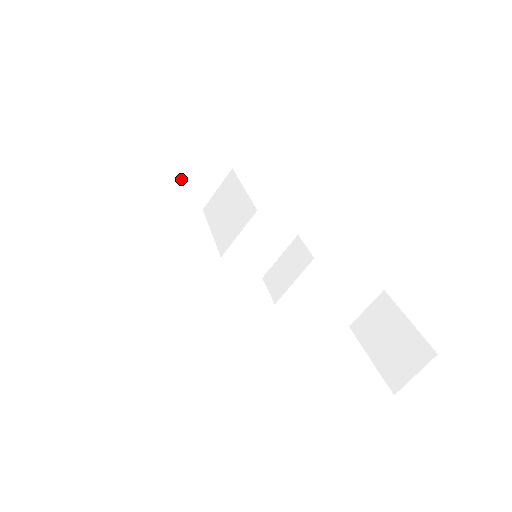
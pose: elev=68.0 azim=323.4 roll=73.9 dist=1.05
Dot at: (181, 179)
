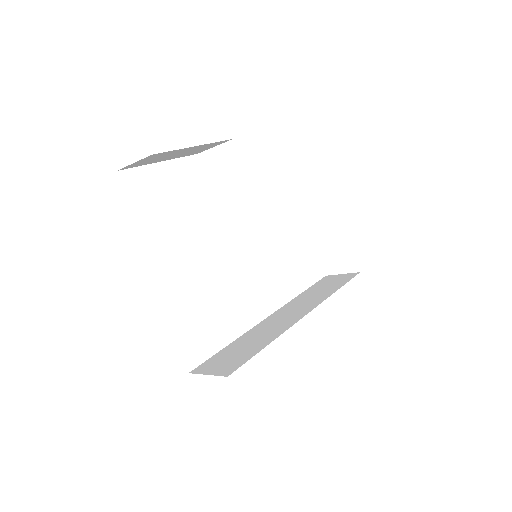
Dot at: (181, 155)
